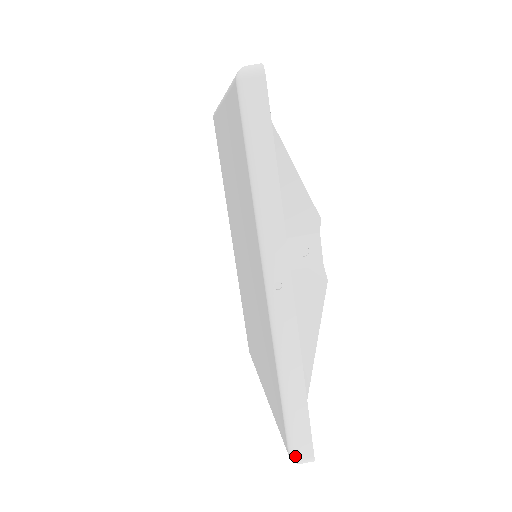
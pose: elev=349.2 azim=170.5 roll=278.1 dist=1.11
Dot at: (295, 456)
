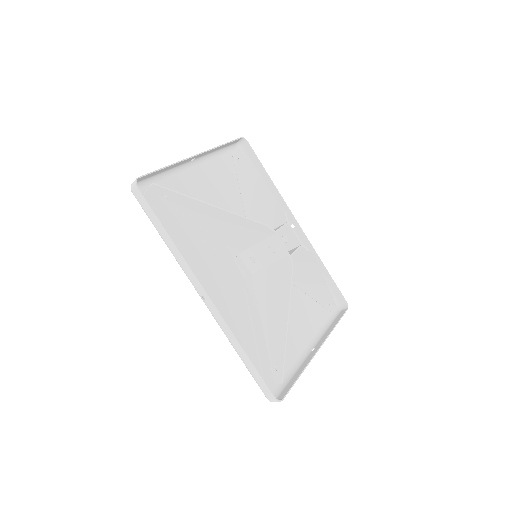
Dot at: (266, 397)
